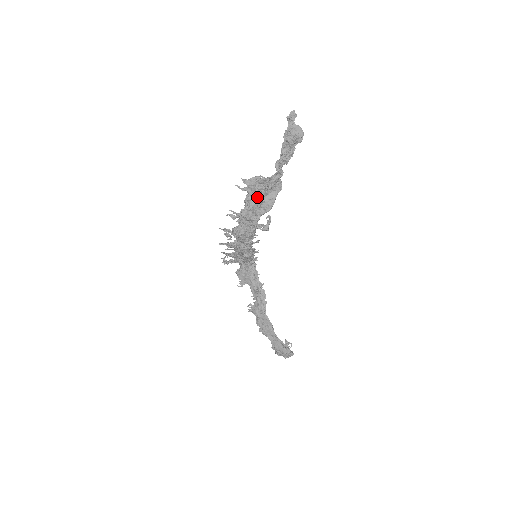
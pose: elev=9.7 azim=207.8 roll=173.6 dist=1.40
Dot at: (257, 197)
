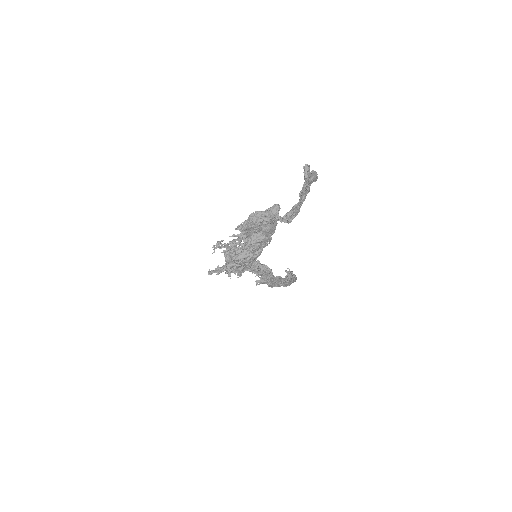
Dot at: (256, 229)
